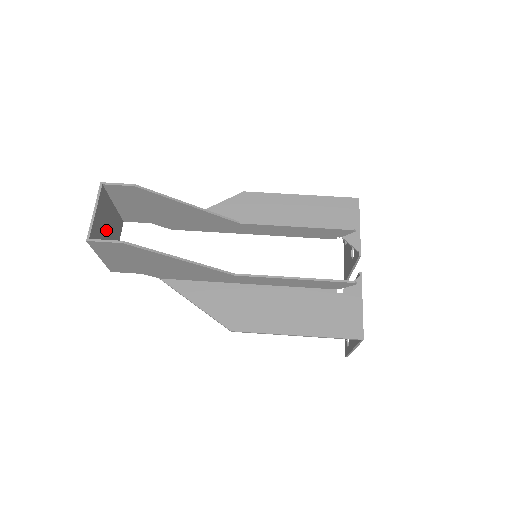
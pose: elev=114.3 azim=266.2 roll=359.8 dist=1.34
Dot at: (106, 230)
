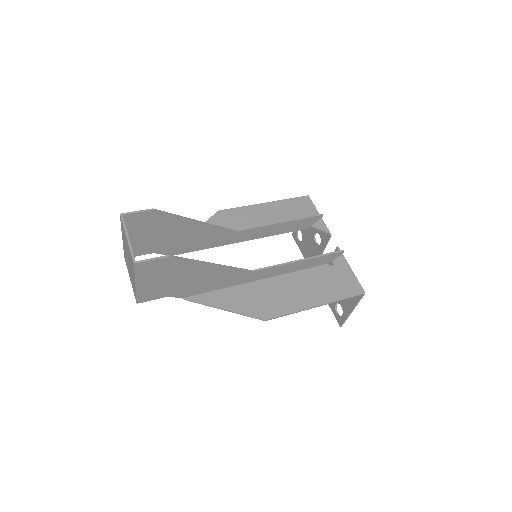
Dot at: occluded
